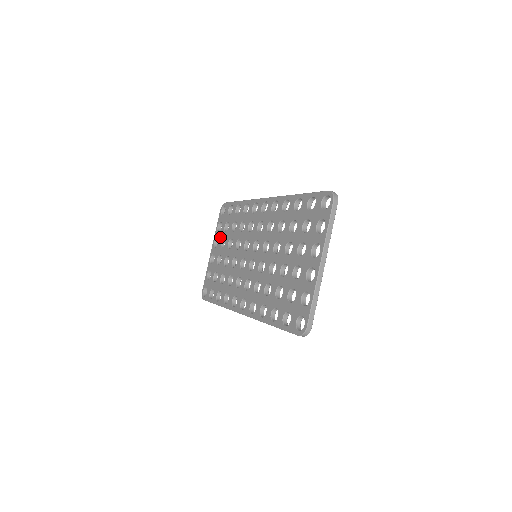
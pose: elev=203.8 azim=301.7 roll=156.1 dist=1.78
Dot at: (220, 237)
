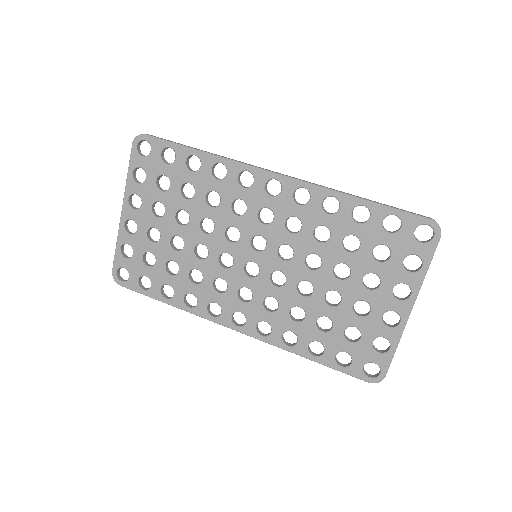
Dot at: (146, 196)
